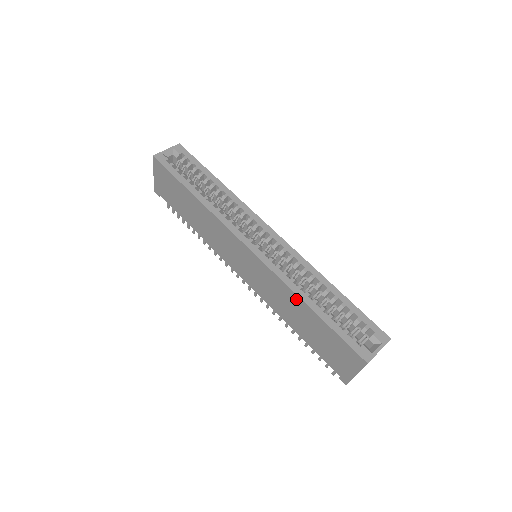
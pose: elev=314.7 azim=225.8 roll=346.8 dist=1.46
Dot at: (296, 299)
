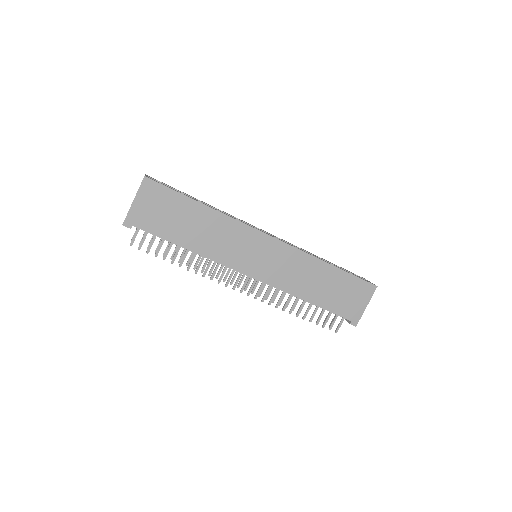
Dot at: (318, 264)
